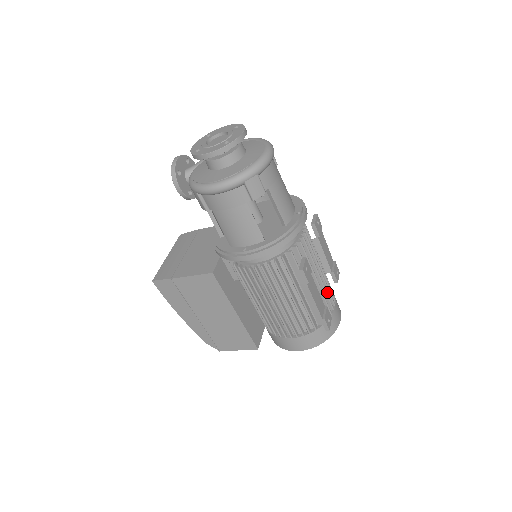
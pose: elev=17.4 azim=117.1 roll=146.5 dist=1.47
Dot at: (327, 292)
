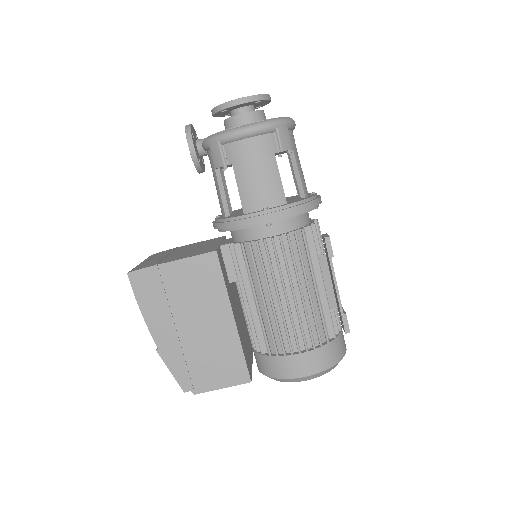
Dot at: occluded
